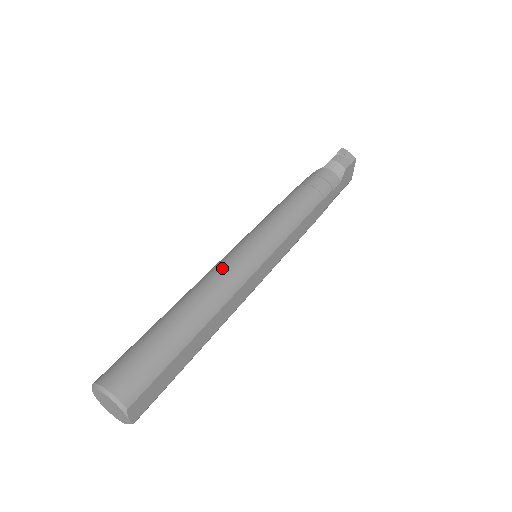
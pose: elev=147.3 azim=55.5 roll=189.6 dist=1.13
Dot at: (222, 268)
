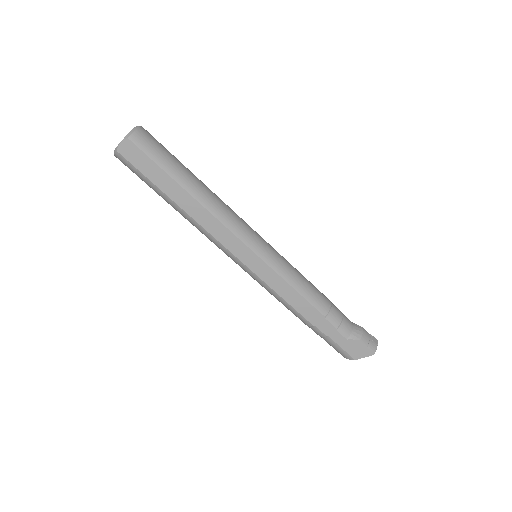
Dot at: occluded
